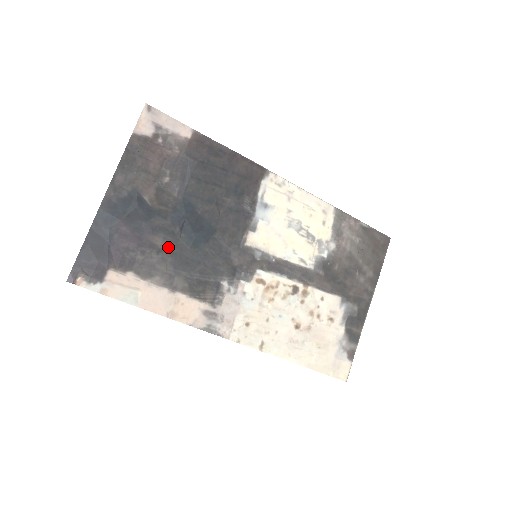
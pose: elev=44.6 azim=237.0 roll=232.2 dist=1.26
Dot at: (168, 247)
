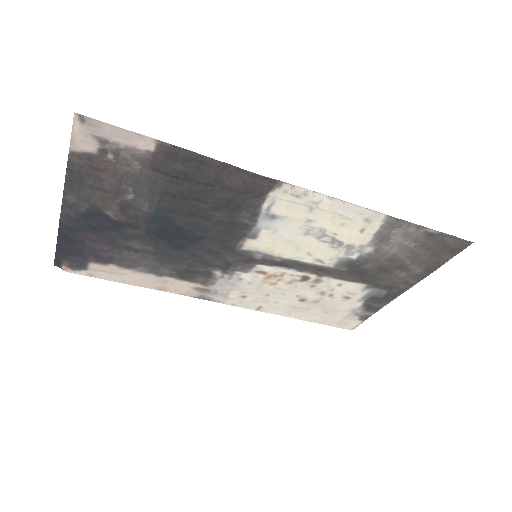
Dot at: (147, 248)
